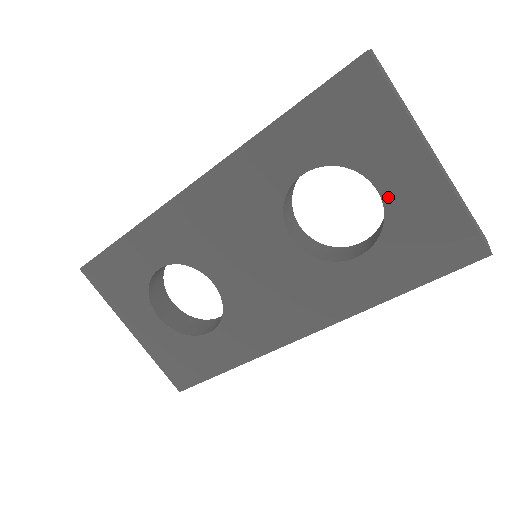
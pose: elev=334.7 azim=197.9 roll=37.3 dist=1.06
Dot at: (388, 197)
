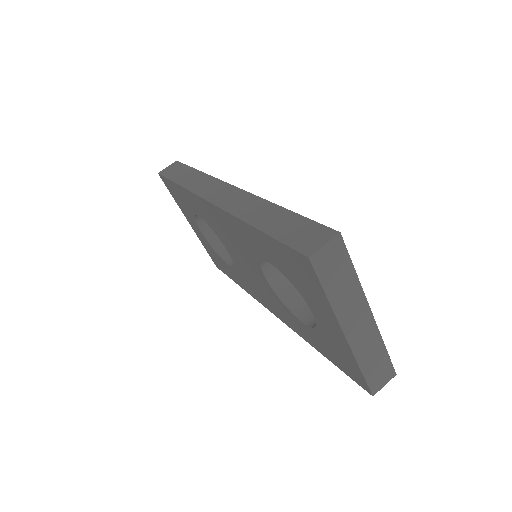
Dot at: (318, 321)
